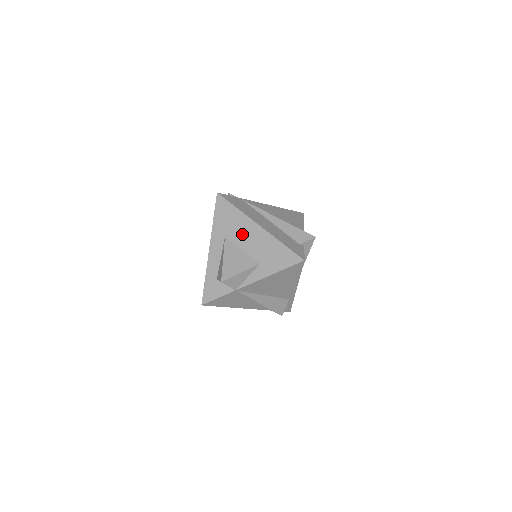
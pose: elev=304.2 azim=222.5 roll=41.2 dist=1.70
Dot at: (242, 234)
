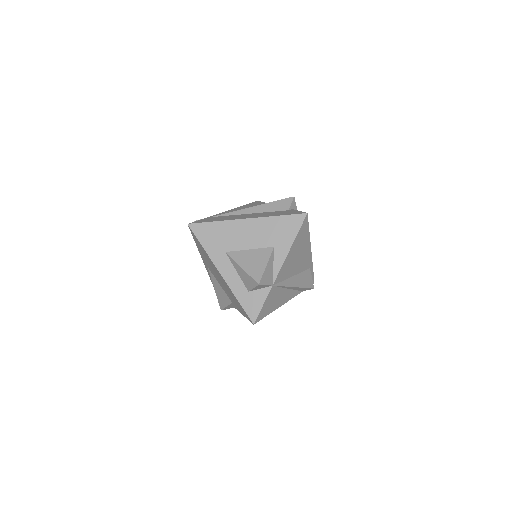
Dot at: (238, 237)
